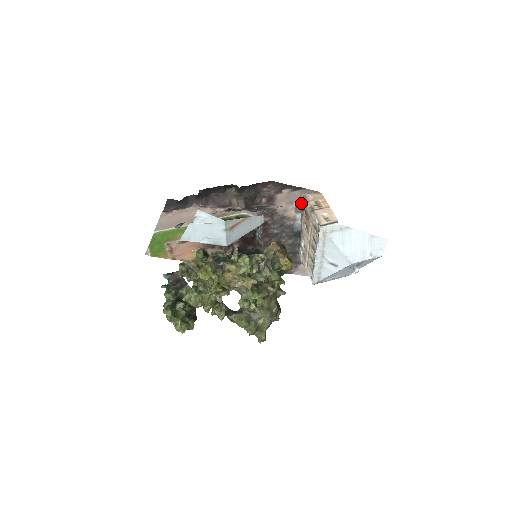
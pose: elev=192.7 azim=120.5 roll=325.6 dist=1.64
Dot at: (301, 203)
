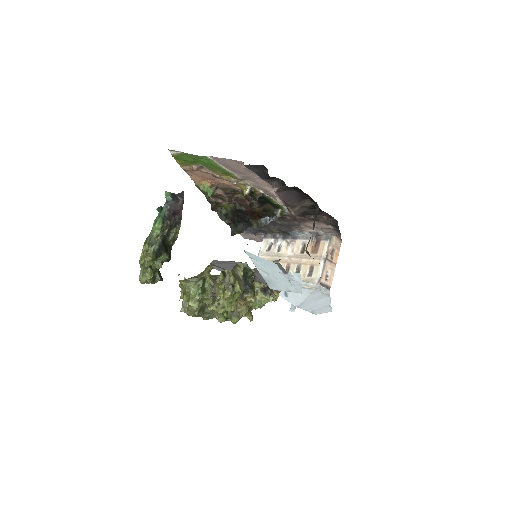
Dot at: (323, 235)
